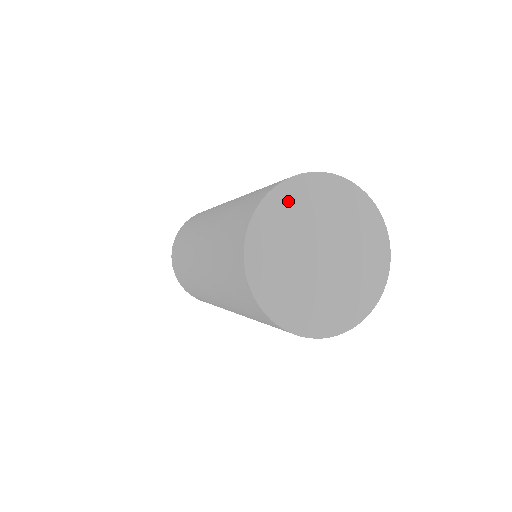
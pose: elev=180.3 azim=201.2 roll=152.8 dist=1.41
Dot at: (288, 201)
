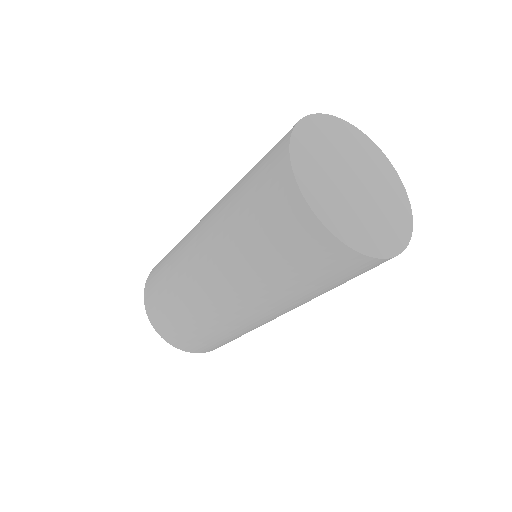
Dot at: (306, 161)
